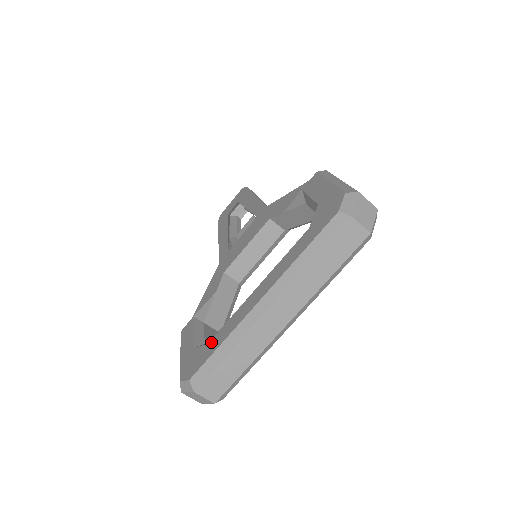
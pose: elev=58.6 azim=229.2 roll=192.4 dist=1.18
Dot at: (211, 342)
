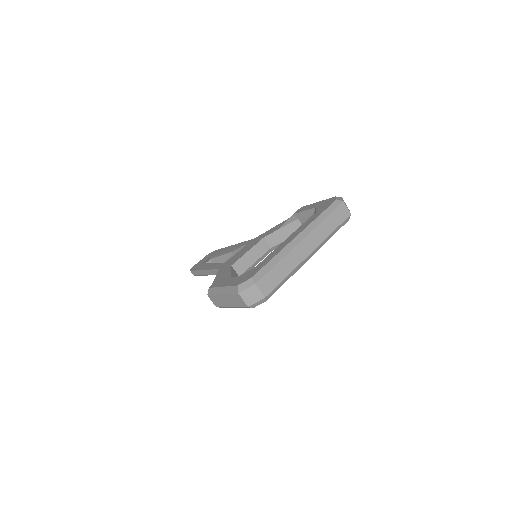
Dot at: (260, 264)
